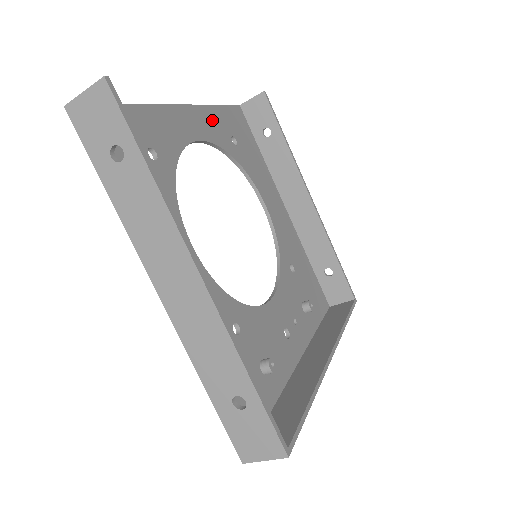
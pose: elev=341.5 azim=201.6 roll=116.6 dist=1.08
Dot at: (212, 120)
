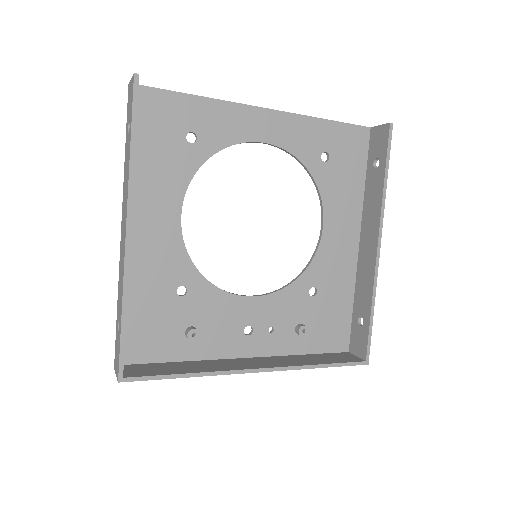
Dot at: (304, 131)
